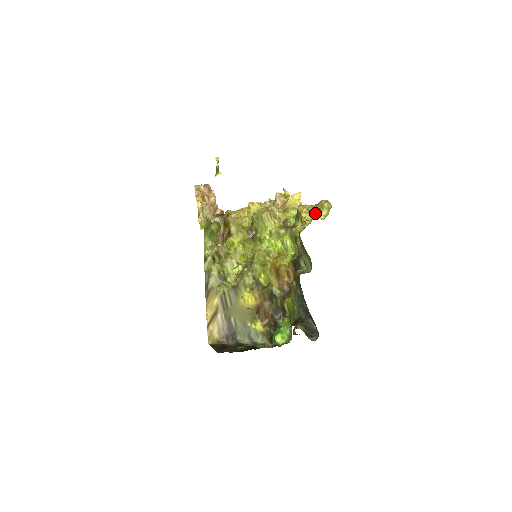
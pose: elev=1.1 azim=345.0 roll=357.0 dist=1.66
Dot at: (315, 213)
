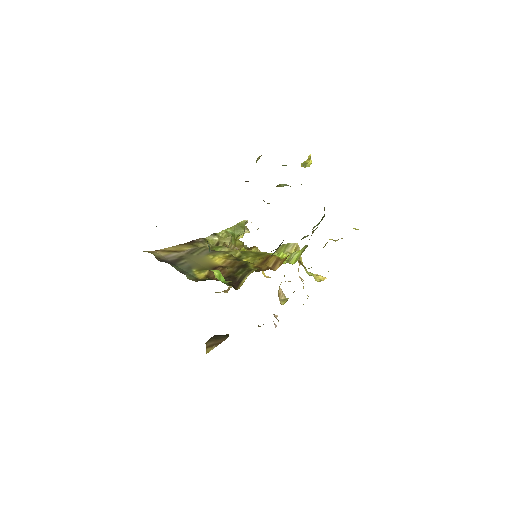
Dot at: occluded
